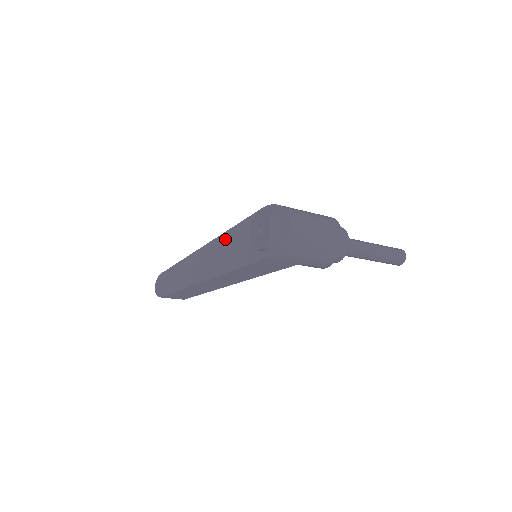
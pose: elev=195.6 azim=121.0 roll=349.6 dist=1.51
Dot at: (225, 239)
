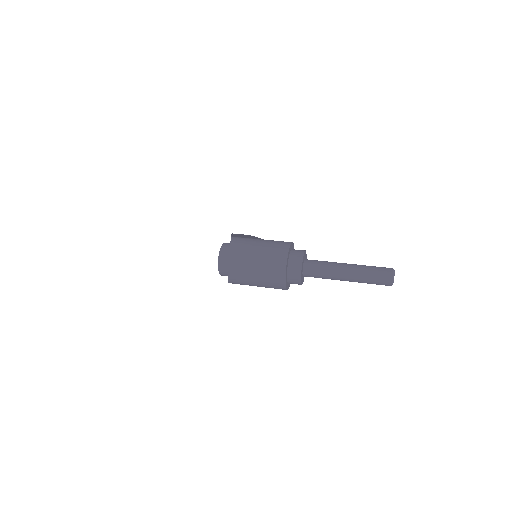
Dot at: occluded
